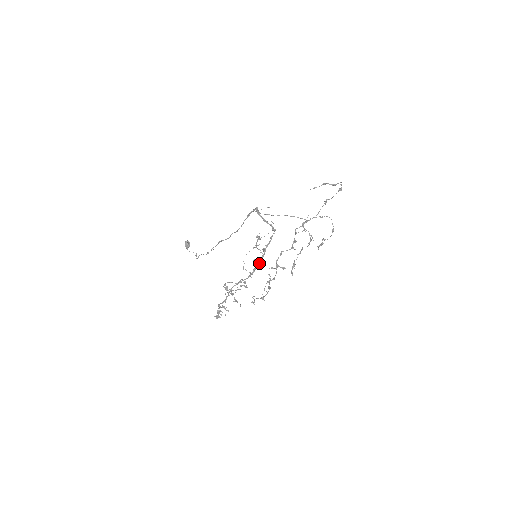
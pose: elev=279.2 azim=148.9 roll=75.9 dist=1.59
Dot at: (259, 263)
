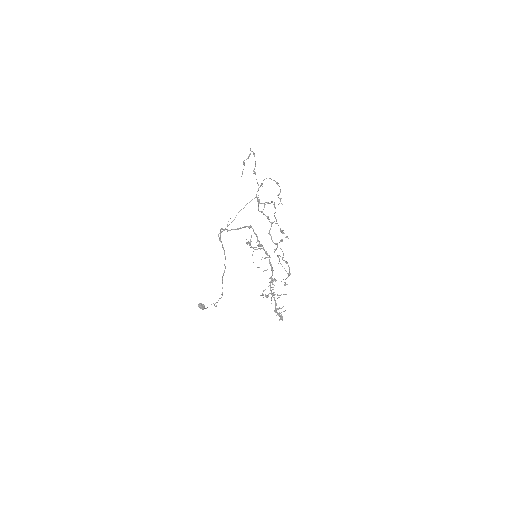
Dot at: occluded
